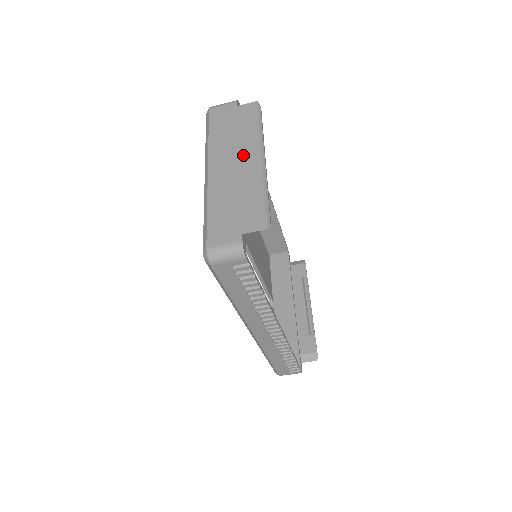
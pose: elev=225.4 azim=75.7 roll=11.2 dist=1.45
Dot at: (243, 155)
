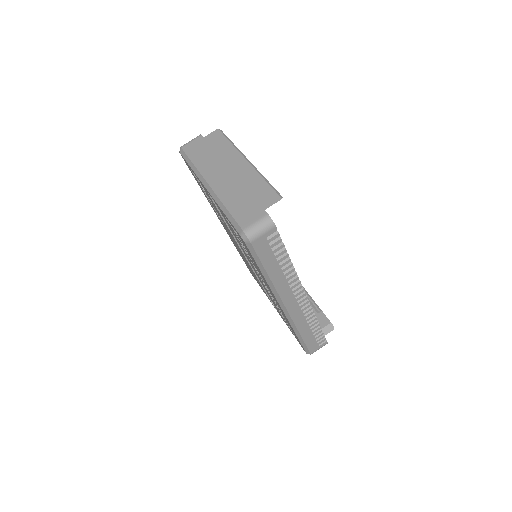
Dot at: (231, 164)
